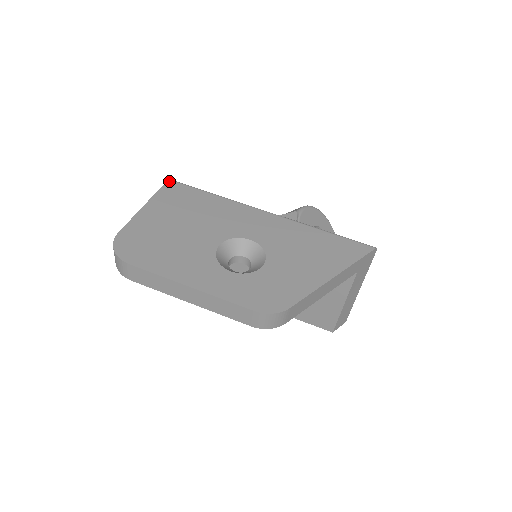
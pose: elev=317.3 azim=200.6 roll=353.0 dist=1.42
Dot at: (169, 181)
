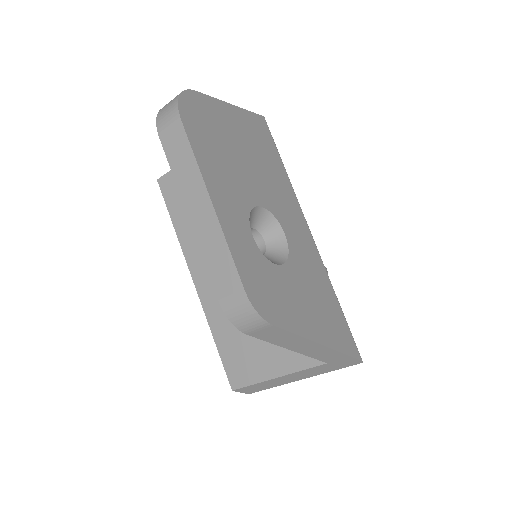
Dot at: (264, 118)
